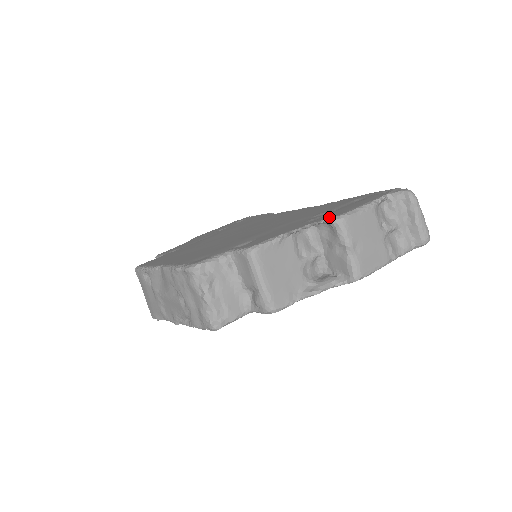
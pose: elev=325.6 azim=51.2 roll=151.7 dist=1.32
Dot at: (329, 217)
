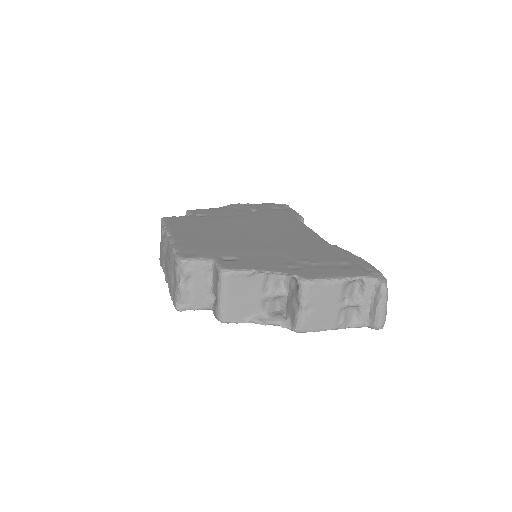
Dot at: (299, 275)
